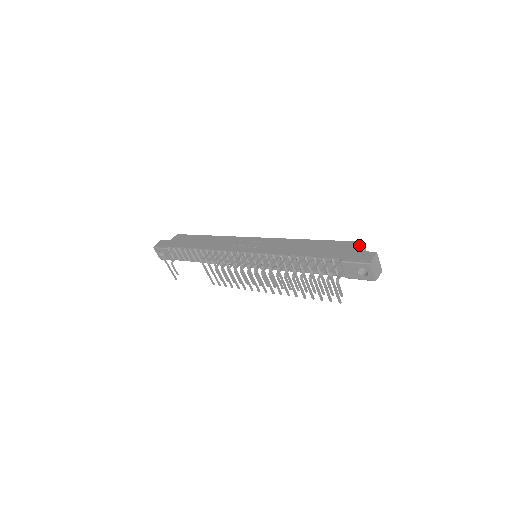
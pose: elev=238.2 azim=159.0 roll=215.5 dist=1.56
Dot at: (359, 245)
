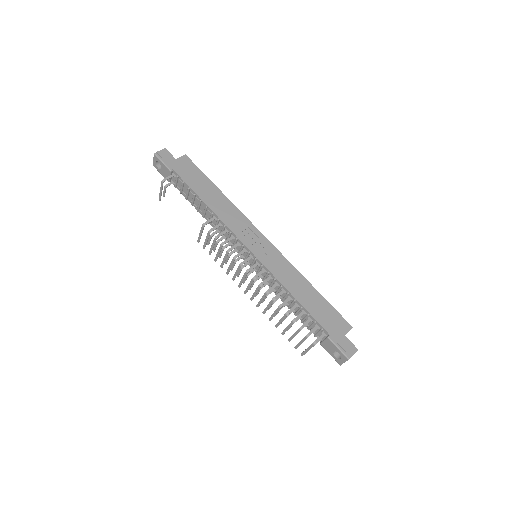
Dot at: (348, 329)
